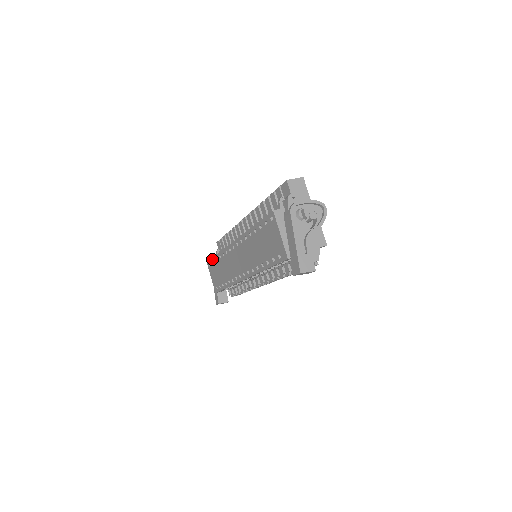
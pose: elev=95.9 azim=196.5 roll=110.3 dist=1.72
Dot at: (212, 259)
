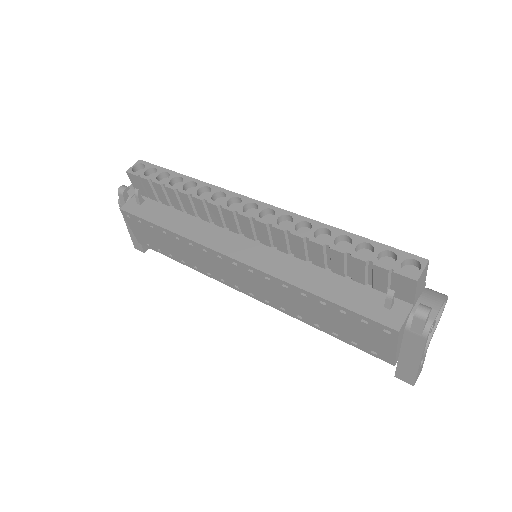
Dot at: (144, 221)
